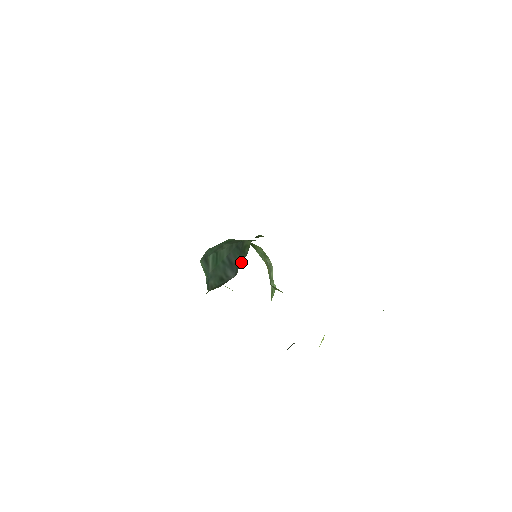
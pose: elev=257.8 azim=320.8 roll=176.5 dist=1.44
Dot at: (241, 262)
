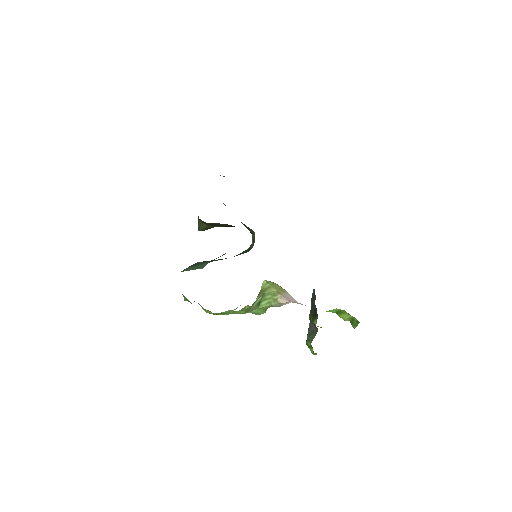
Dot at: (249, 249)
